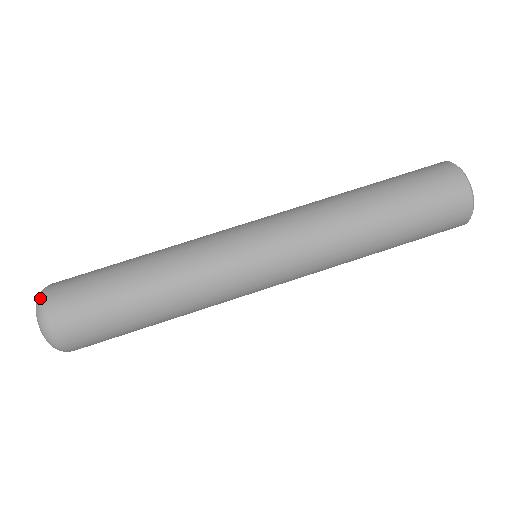
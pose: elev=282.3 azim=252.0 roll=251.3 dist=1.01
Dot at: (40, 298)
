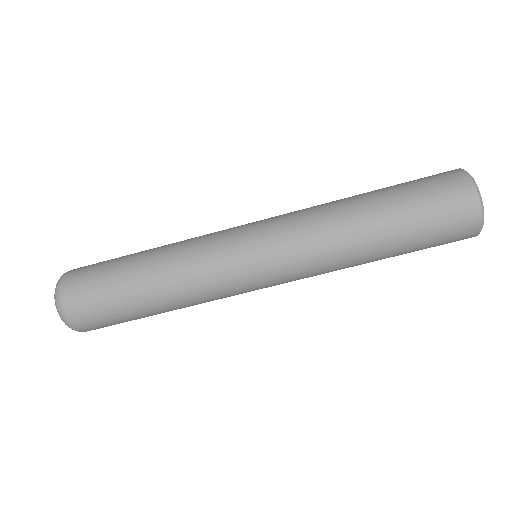
Dot at: (59, 279)
